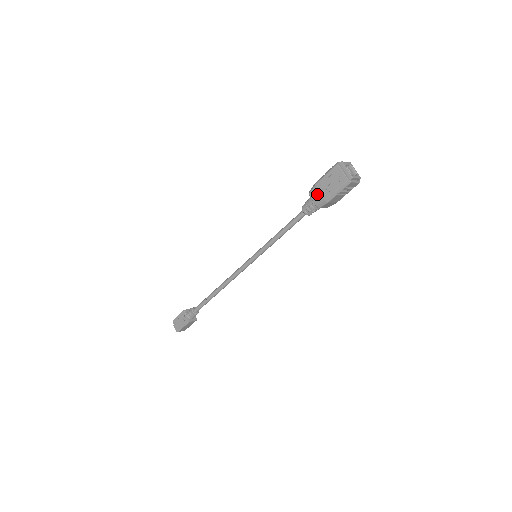
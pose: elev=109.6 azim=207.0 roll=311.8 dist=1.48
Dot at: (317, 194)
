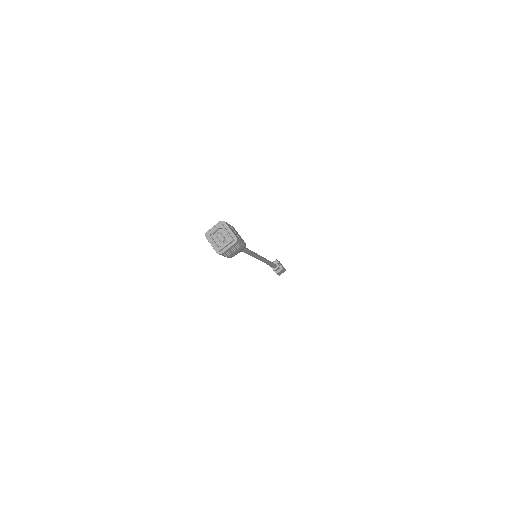
Dot at: occluded
